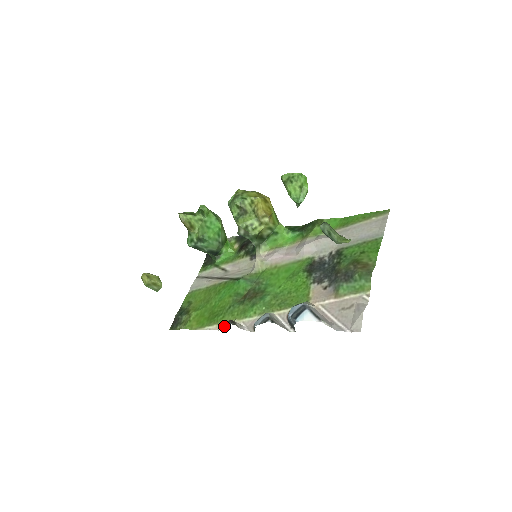
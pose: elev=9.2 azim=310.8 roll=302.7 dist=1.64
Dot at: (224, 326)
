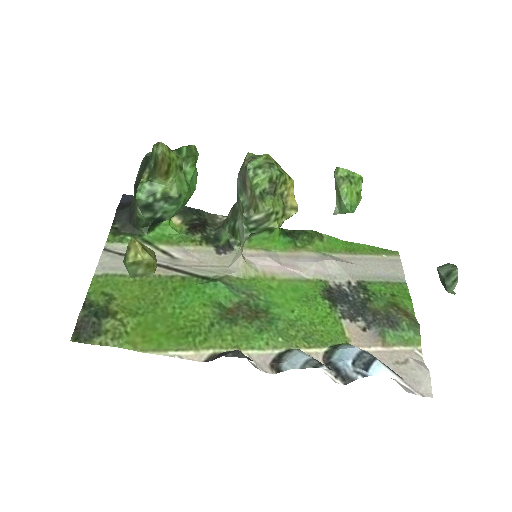
Dot at: (212, 356)
